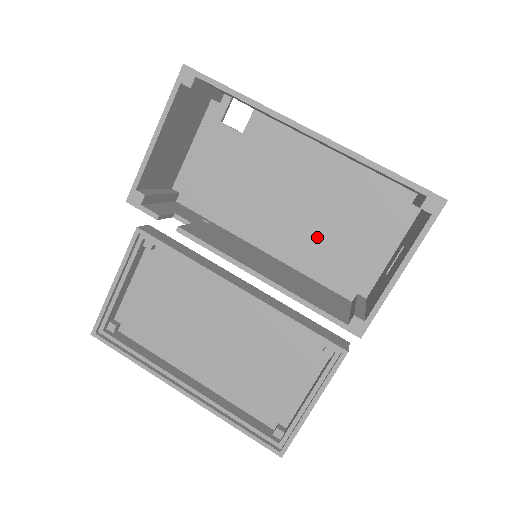
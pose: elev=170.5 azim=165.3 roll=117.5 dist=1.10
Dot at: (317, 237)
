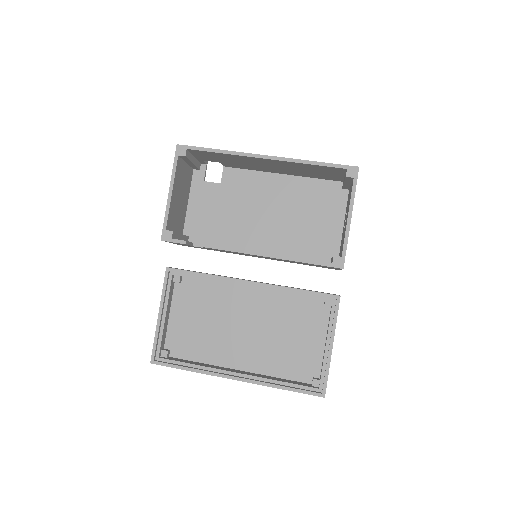
Dot at: (291, 231)
